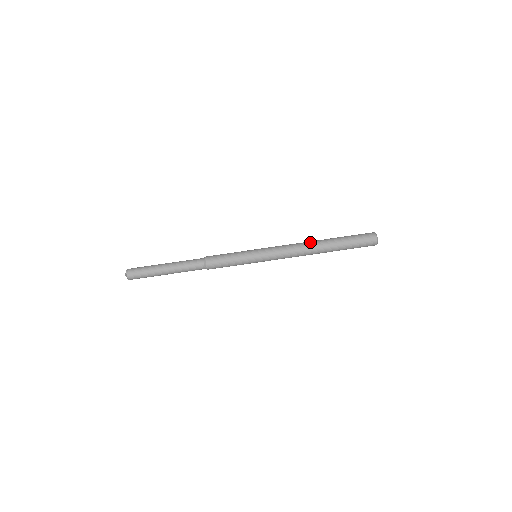
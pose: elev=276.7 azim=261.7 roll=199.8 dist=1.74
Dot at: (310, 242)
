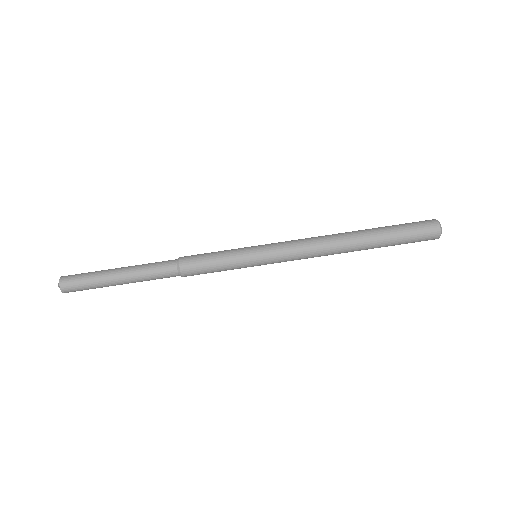
Dot at: occluded
